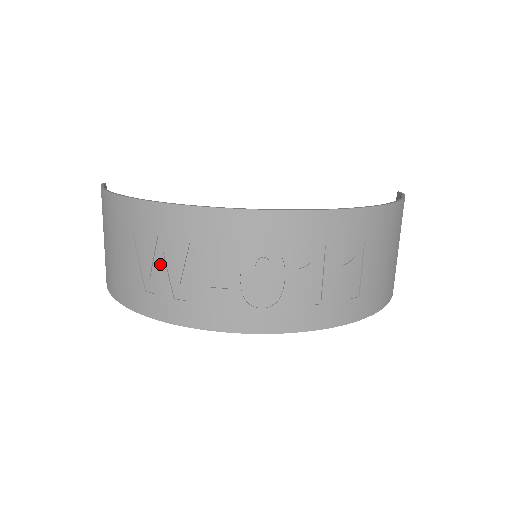
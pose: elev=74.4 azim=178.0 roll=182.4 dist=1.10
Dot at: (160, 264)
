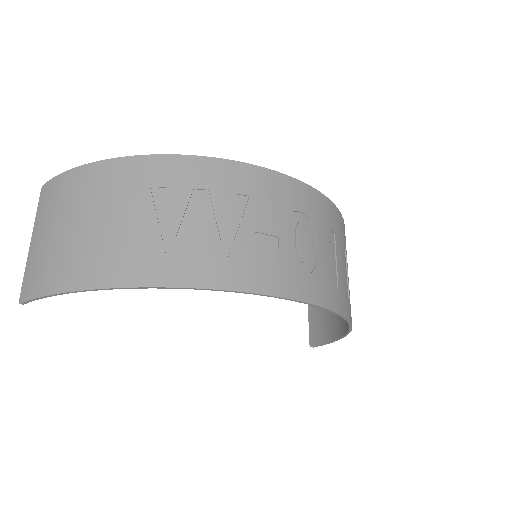
Dot at: (195, 218)
